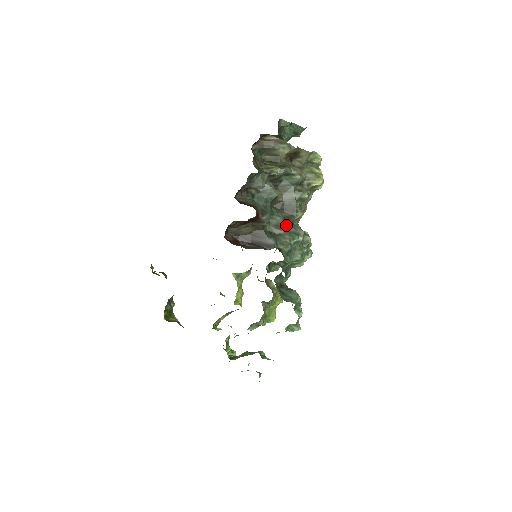
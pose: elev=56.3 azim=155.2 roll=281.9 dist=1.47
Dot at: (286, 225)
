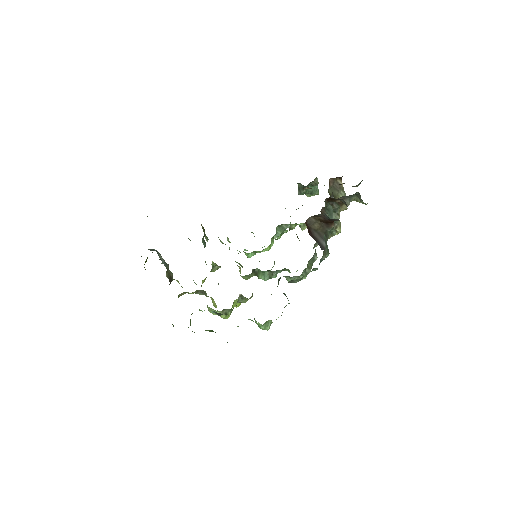
Dot at: occluded
